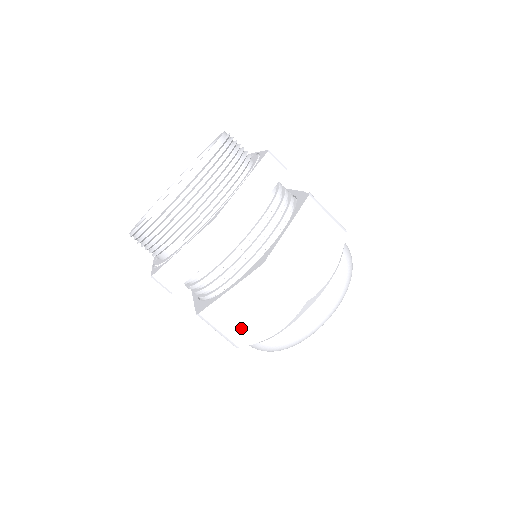
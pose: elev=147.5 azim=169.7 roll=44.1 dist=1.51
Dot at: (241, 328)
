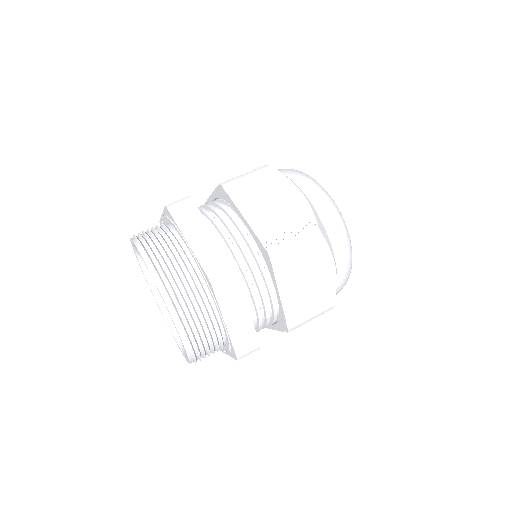
Dot at: occluded
